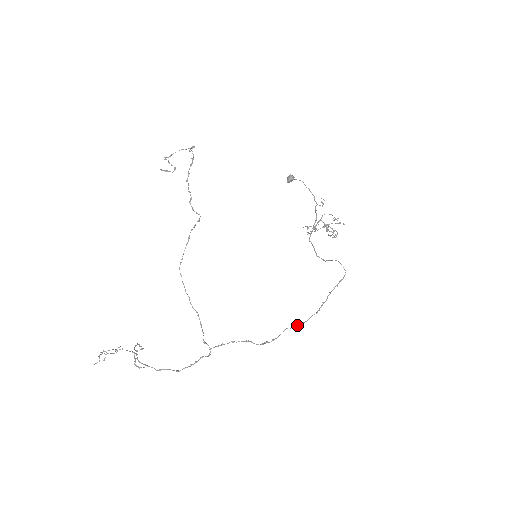
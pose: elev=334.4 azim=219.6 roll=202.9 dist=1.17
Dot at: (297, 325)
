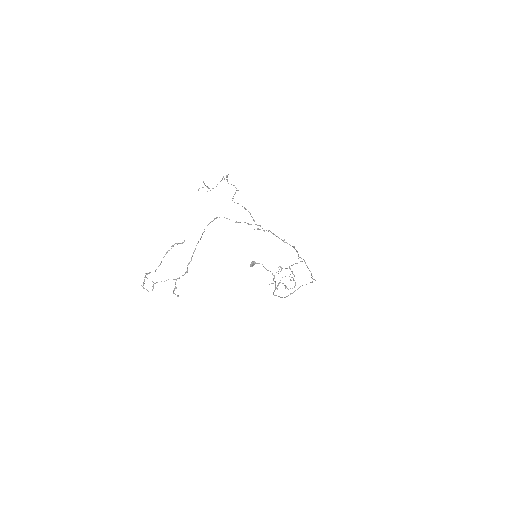
Dot at: (305, 263)
